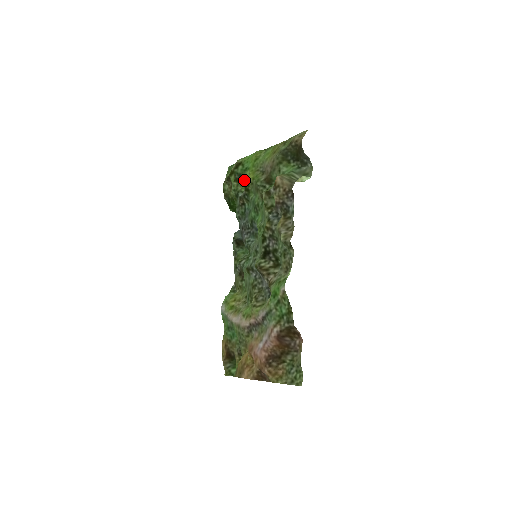
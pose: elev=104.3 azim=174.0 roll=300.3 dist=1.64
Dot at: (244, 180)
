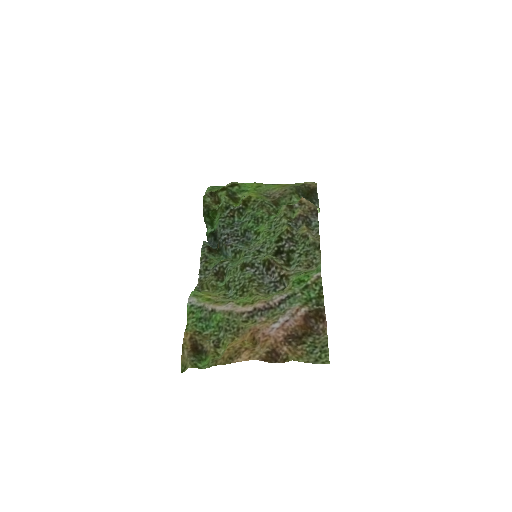
Dot at: (236, 199)
